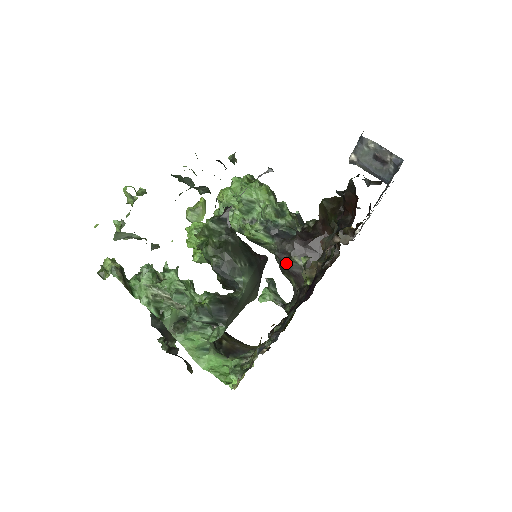
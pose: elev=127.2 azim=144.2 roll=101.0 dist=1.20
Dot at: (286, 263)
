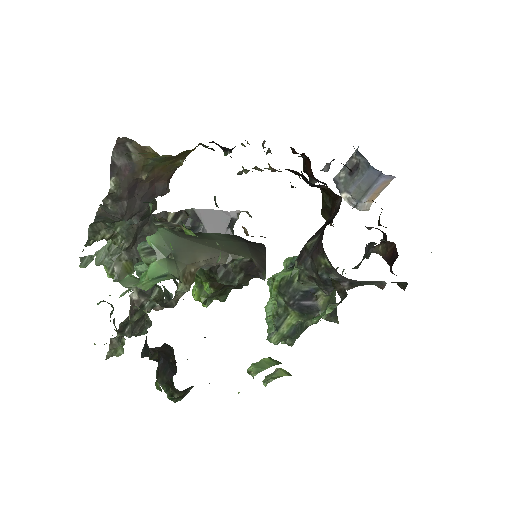
Dot at: (309, 258)
